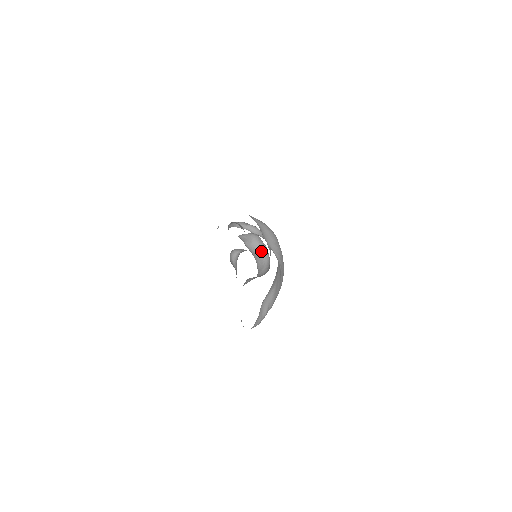
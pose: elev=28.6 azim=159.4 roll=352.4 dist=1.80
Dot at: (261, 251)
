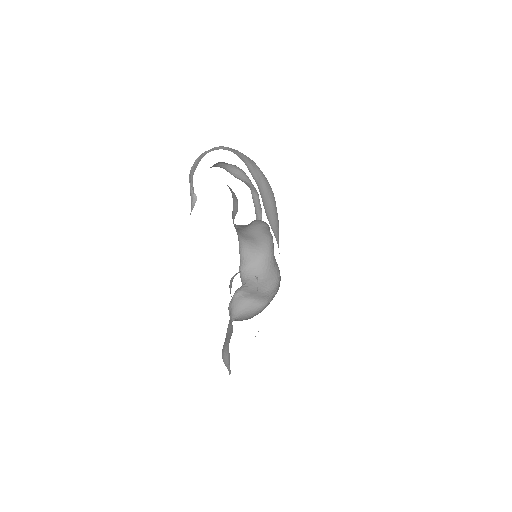
Dot at: (258, 236)
